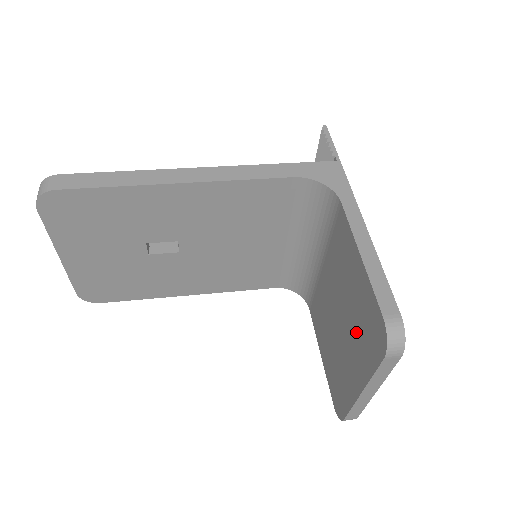
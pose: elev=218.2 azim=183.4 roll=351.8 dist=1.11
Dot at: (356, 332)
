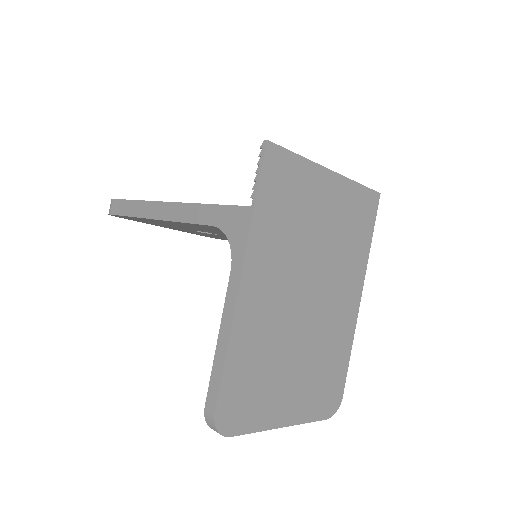
Dot at: occluded
